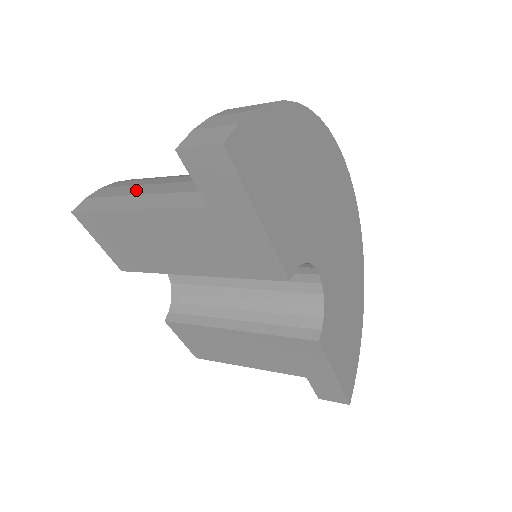
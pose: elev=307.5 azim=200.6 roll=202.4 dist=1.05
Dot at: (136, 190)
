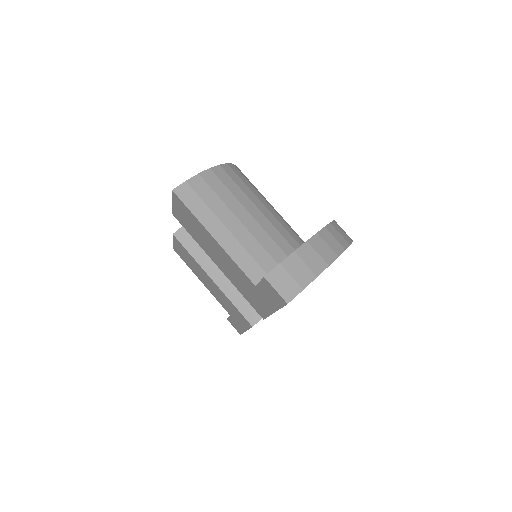
Dot at: (222, 212)
